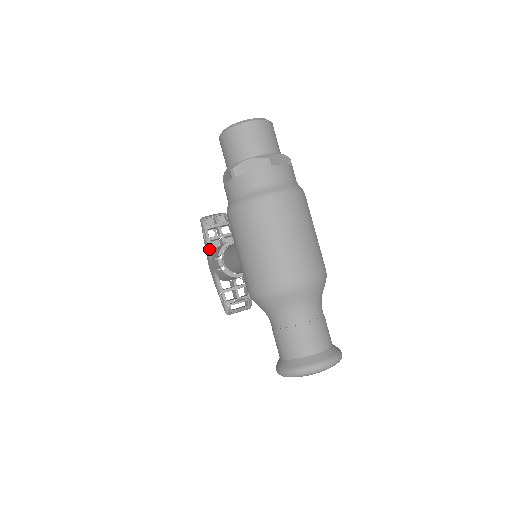
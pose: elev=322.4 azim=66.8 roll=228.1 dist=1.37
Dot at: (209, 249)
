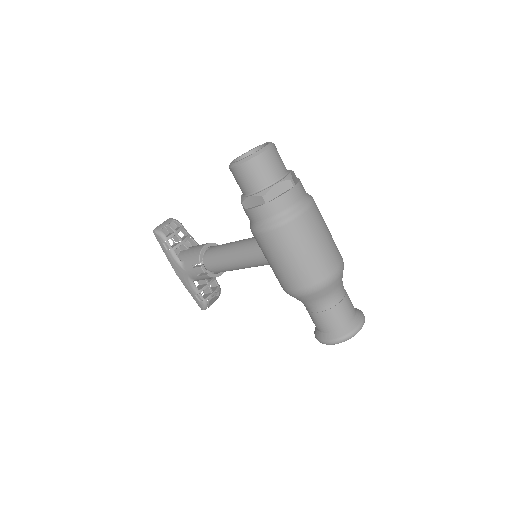
Dot at: (176, 258)
